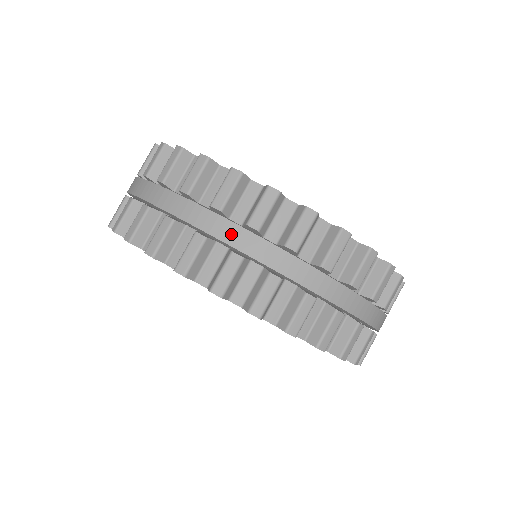
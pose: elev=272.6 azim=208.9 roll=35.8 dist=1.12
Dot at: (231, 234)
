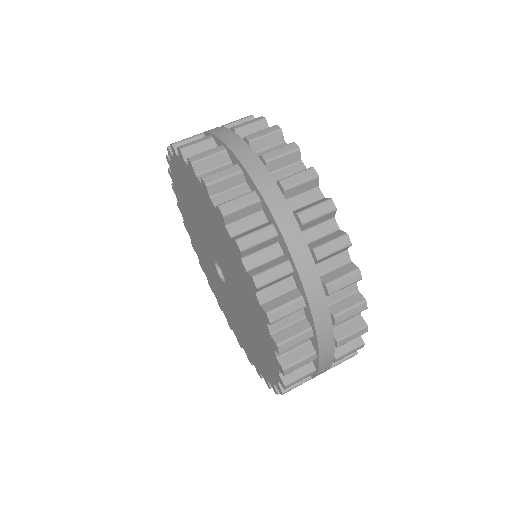
Dot at: (312, 284)
